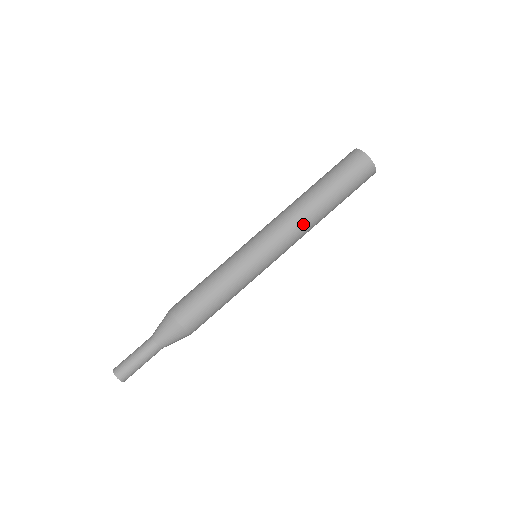
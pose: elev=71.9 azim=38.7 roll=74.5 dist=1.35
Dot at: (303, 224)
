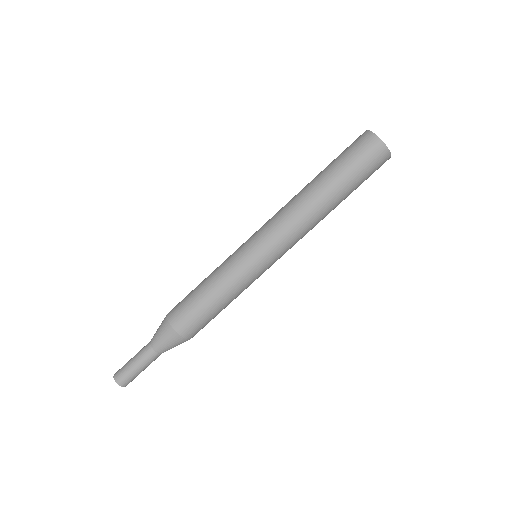
Dot at: (309, 225)
